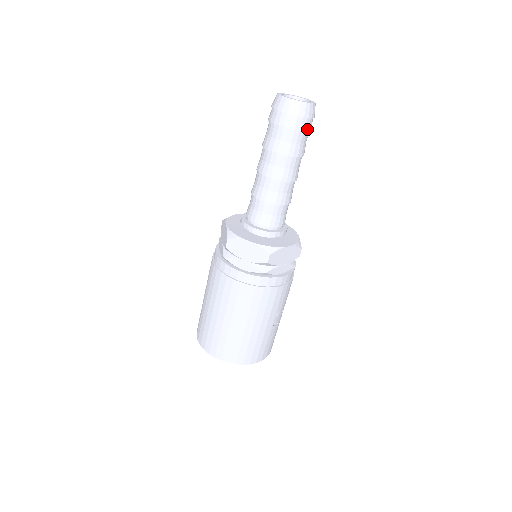
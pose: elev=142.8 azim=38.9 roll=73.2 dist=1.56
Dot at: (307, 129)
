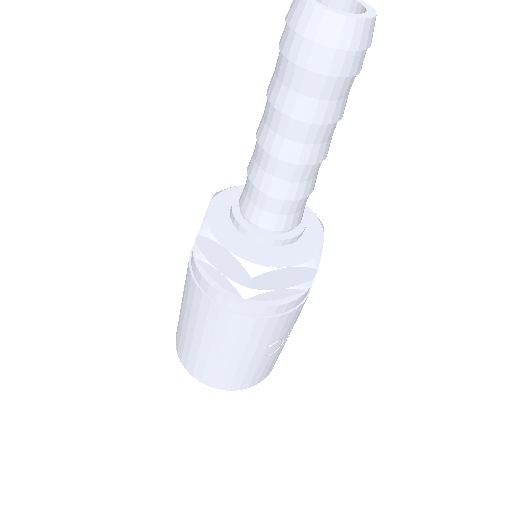
Dot at: (345, 72)
